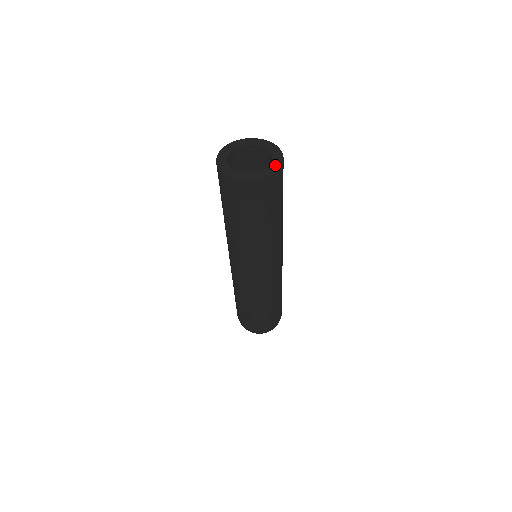
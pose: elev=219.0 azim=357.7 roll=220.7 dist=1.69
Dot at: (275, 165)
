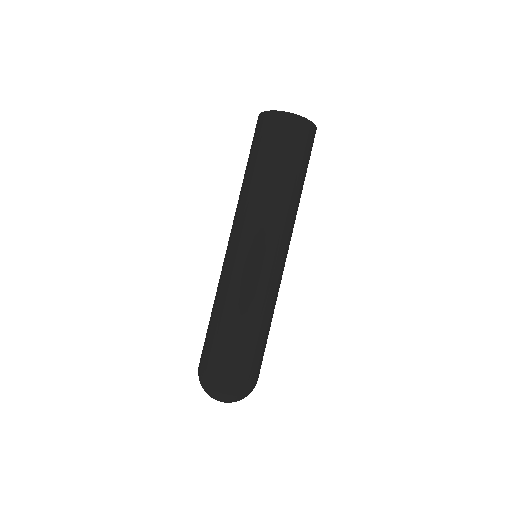
Dot at: (295, 116)
